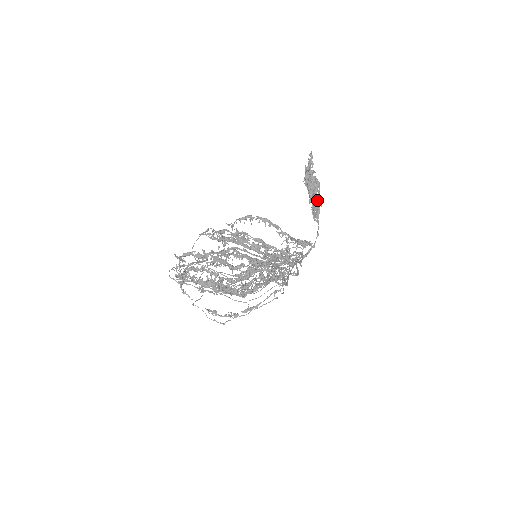
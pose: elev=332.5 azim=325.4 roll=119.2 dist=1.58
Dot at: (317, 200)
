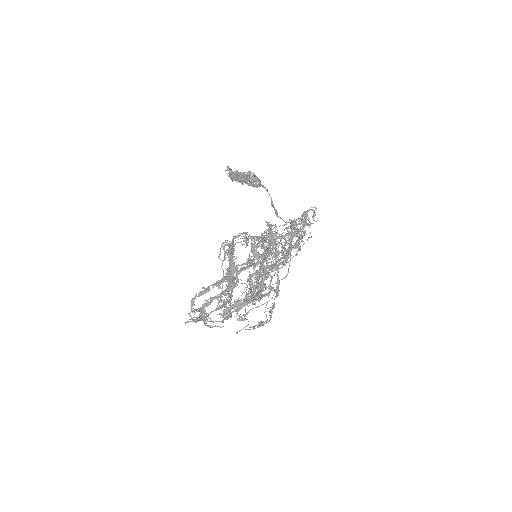
Dot at: occluded
